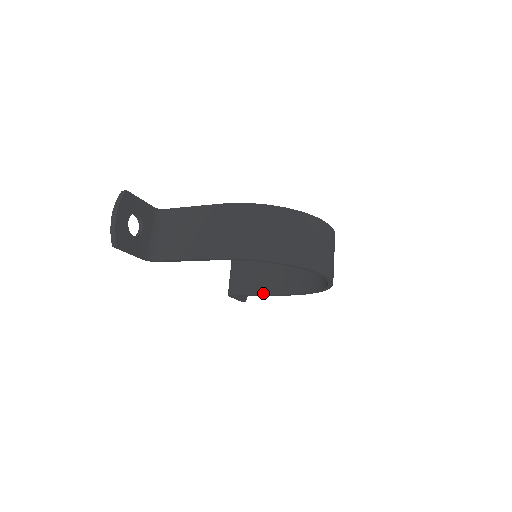
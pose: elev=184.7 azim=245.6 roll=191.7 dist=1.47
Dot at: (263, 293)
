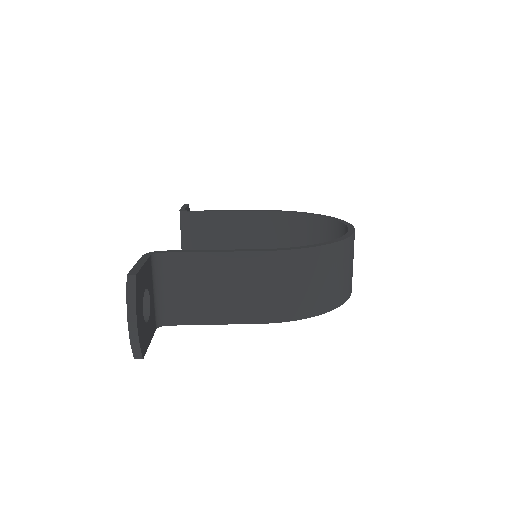
Dot at: occluded
